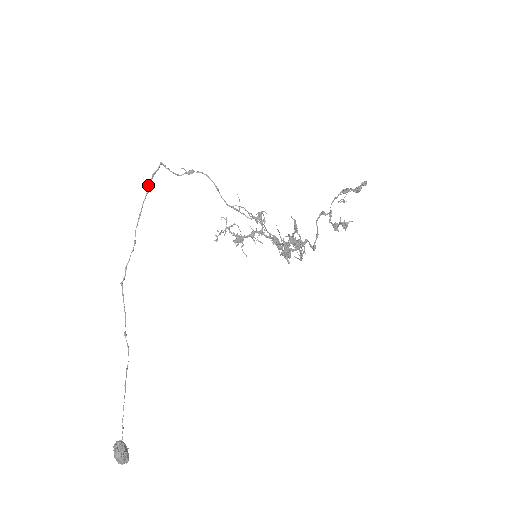
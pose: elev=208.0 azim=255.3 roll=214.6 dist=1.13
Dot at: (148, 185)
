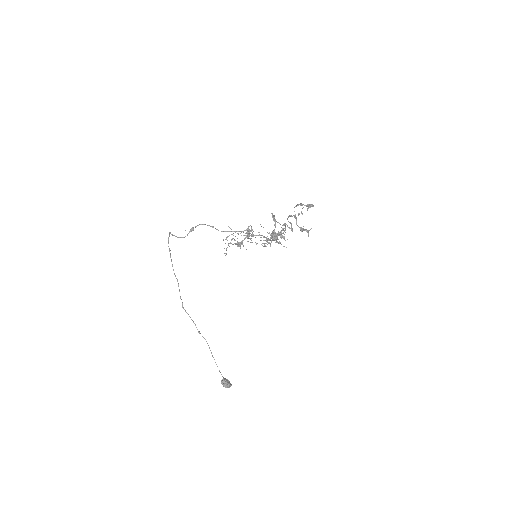
Dot at: occluded
